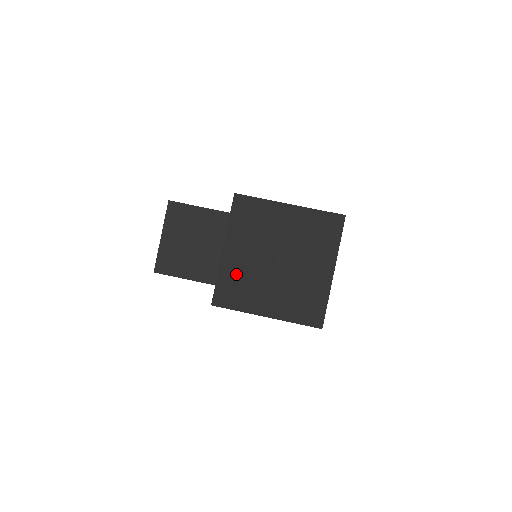
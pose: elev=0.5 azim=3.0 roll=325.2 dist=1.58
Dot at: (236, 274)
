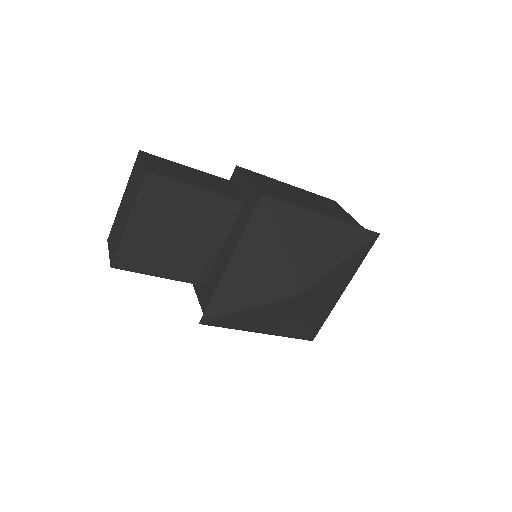
Dot at: (241, 297)
